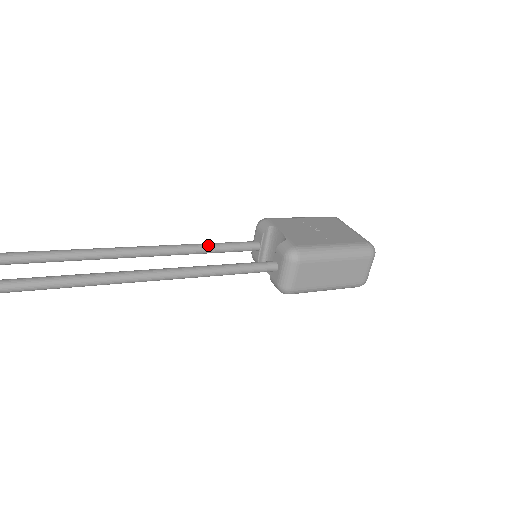
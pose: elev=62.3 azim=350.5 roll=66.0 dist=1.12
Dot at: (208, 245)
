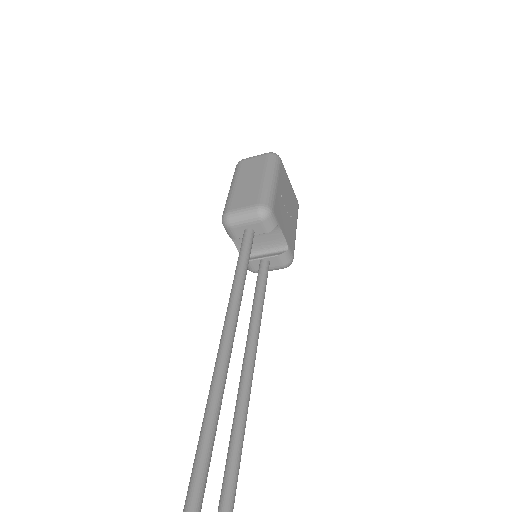
Dot at: occluded
